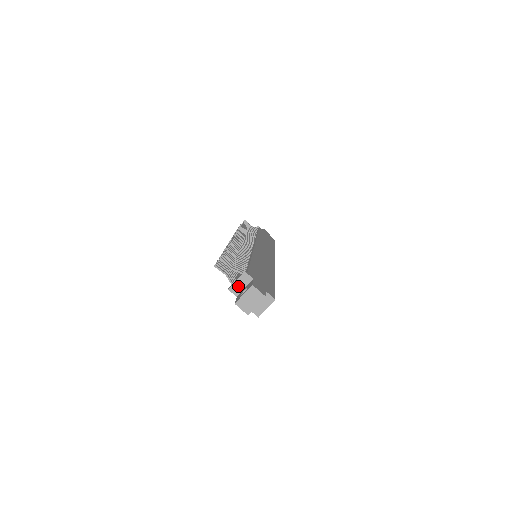
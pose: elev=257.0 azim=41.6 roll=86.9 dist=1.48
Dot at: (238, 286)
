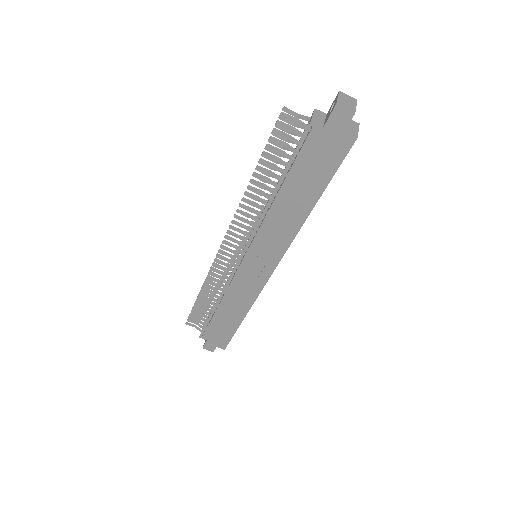
Dot at: (318, 119)
